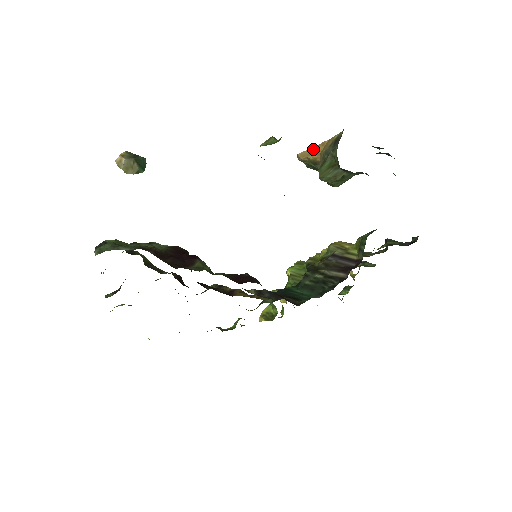
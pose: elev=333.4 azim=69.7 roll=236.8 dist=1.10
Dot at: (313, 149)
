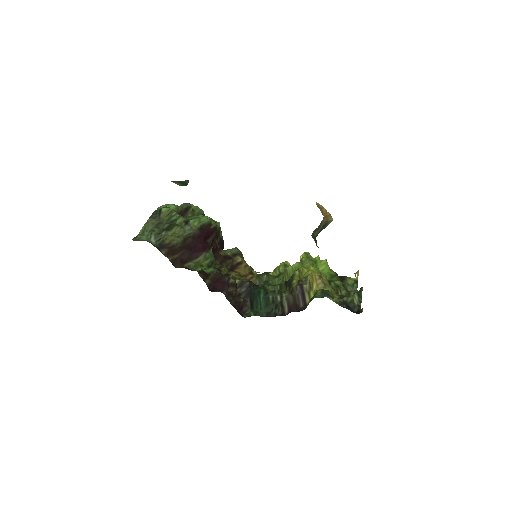
Dot at: (323, 209)
